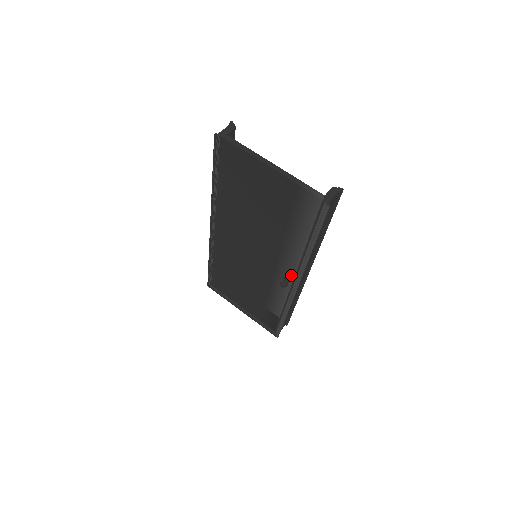
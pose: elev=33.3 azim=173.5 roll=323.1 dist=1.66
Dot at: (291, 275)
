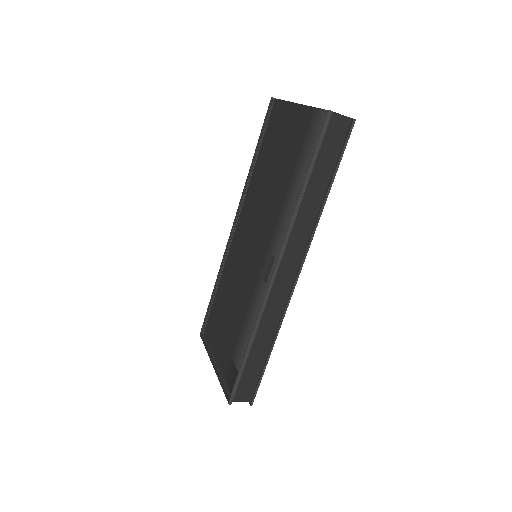
Dot at: (275, 257)
